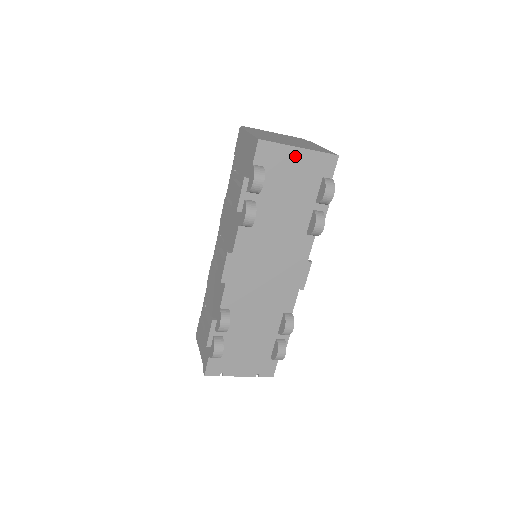
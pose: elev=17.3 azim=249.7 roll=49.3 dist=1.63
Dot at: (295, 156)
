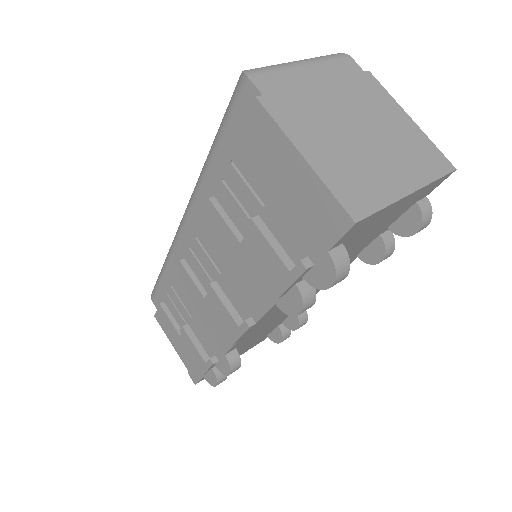
Dot at: (397, 205)
